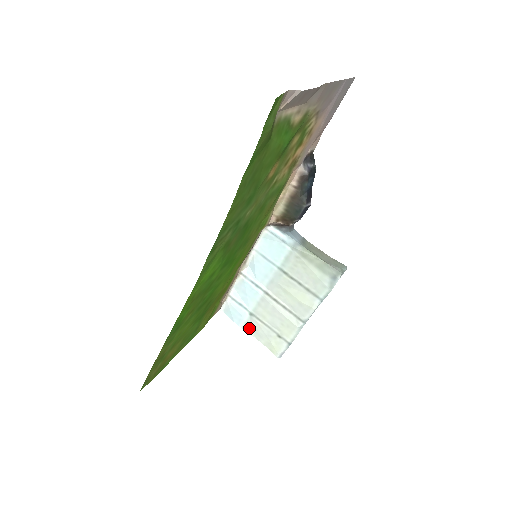
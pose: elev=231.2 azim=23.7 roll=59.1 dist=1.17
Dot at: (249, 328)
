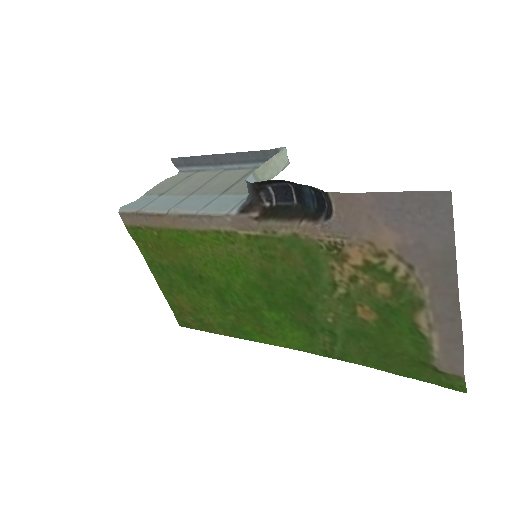
Dot at: (152, 191)
